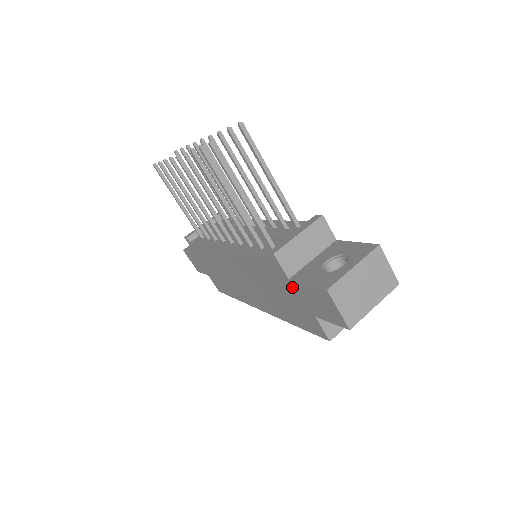
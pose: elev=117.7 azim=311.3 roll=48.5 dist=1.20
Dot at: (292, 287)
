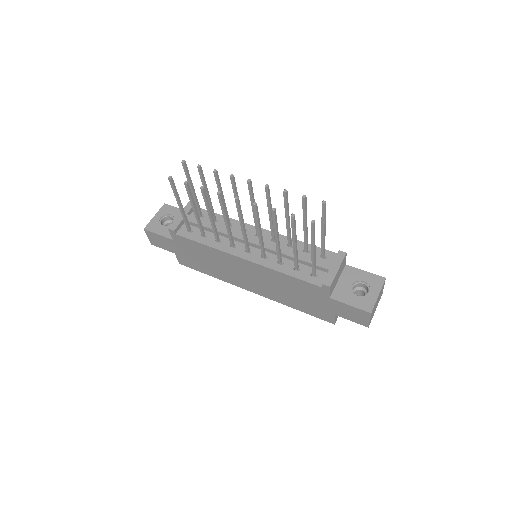
Dot at: (328, 301)
